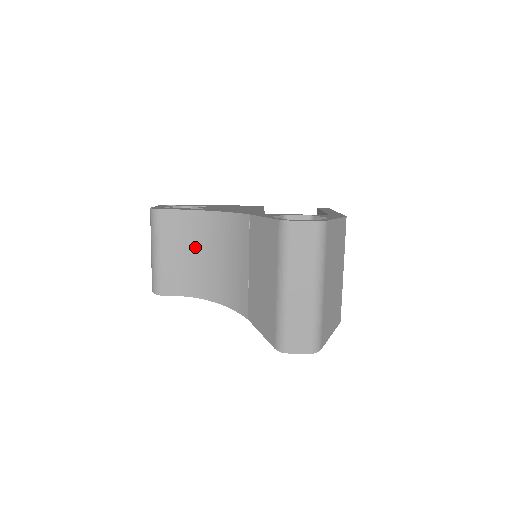
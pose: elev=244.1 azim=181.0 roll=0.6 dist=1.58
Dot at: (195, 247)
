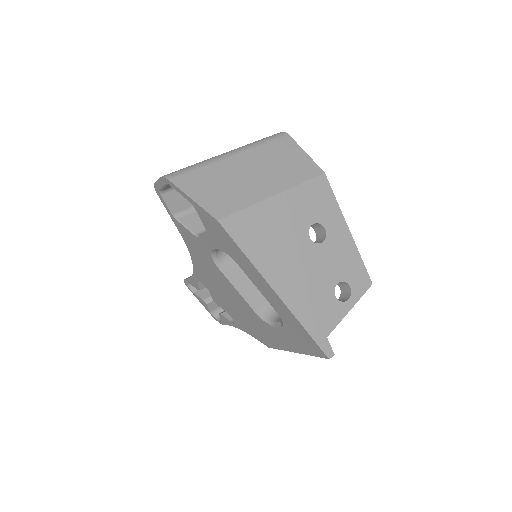
Dot at: occluded
